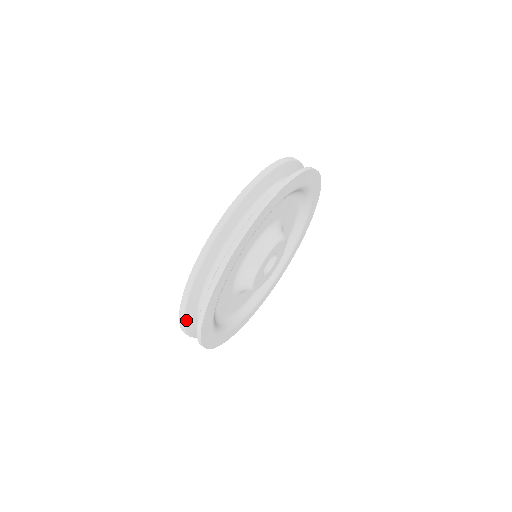
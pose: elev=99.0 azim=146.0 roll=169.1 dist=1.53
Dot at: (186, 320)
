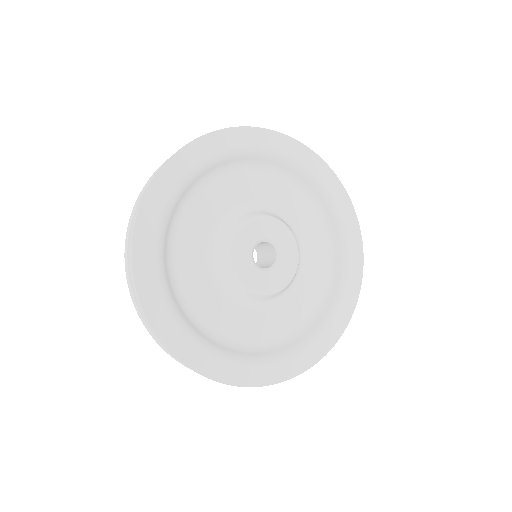
Dot at: occluded
